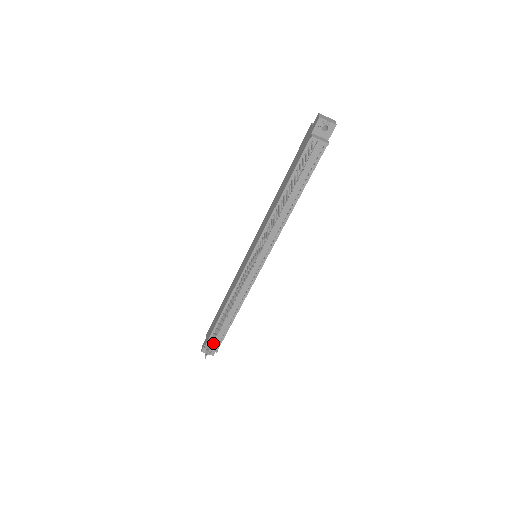
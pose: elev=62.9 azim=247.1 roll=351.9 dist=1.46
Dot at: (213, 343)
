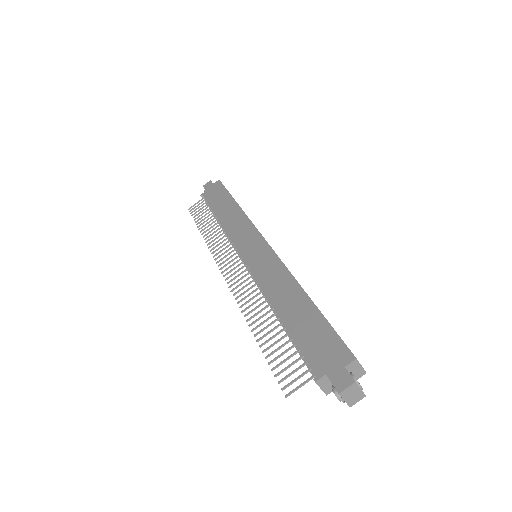
Dot at: occluded
